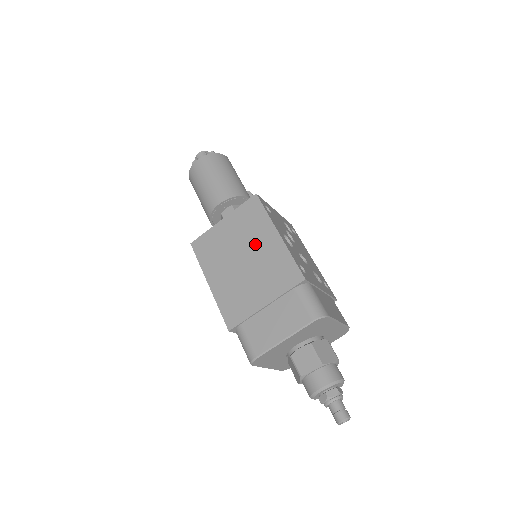
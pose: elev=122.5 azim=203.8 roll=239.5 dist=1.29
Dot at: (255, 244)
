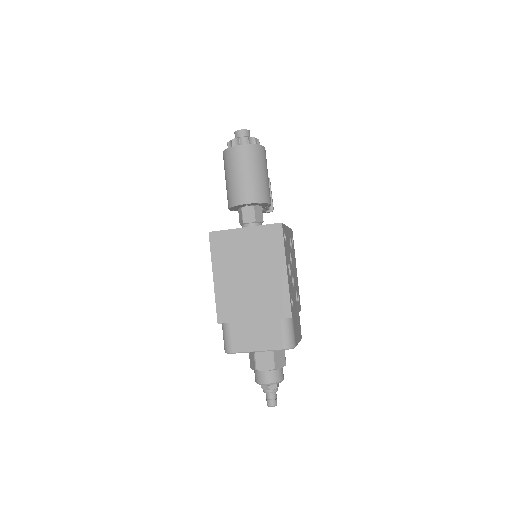
Dot at: (264, 267)
